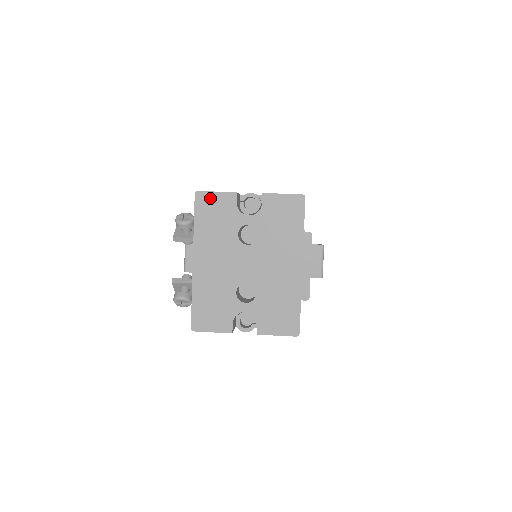
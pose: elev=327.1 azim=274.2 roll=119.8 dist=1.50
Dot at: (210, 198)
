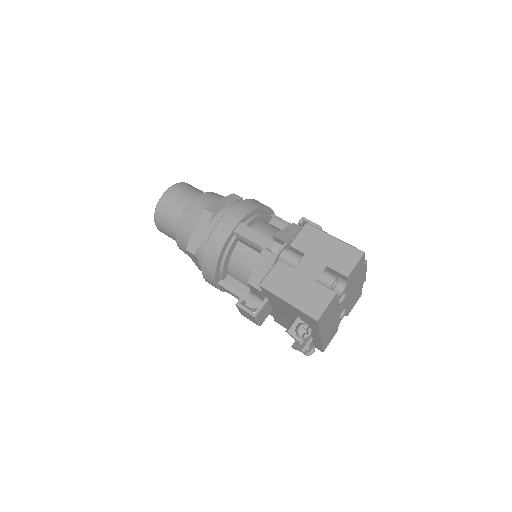
Dot at: (325, 313)
